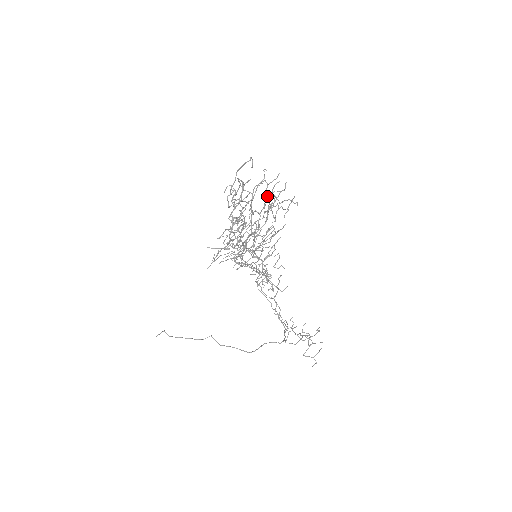
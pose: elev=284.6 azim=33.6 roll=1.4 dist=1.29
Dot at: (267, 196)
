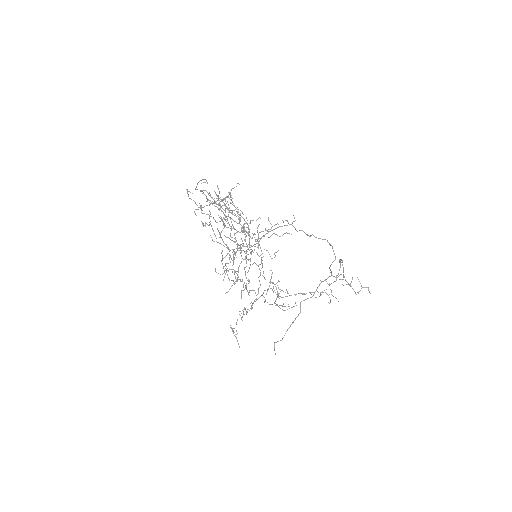
Dot at: (218, 209)
